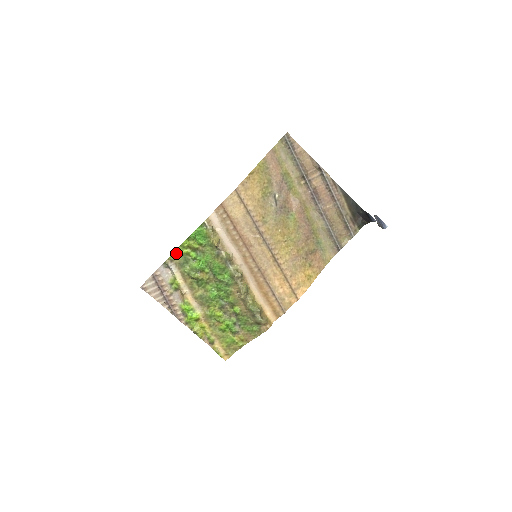
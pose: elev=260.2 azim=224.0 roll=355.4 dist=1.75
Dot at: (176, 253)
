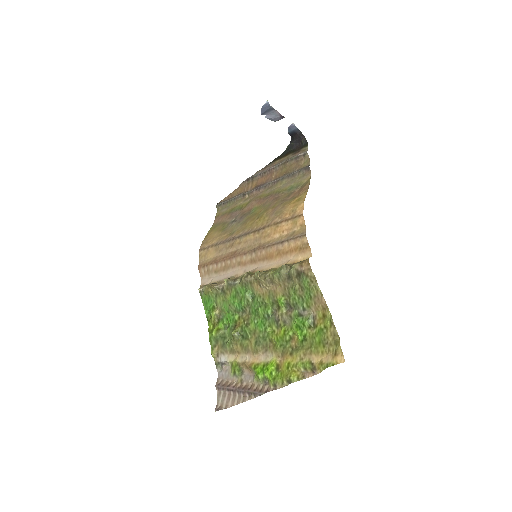
Dot at: (212, 343)
